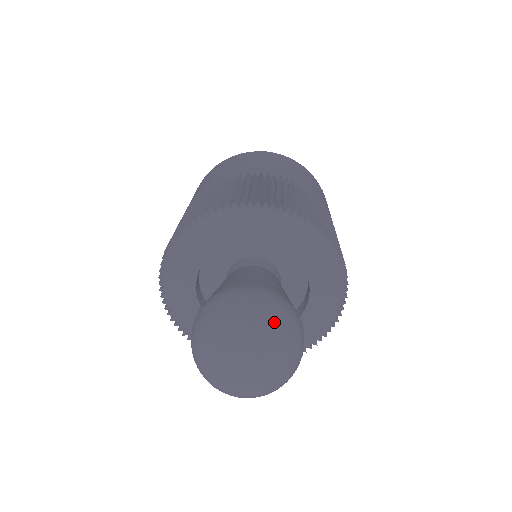
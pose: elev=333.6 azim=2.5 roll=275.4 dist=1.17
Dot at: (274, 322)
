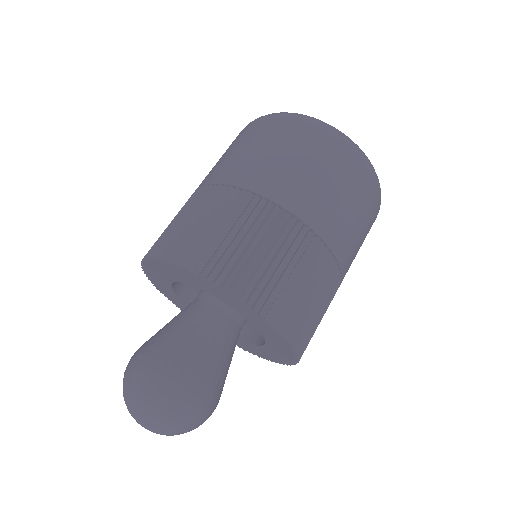
Dot at: (151, 399)
